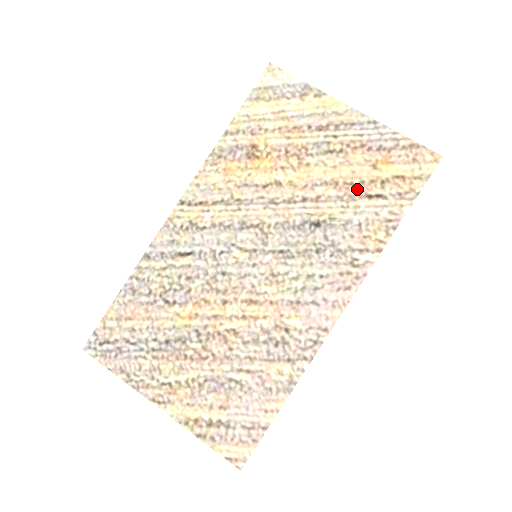
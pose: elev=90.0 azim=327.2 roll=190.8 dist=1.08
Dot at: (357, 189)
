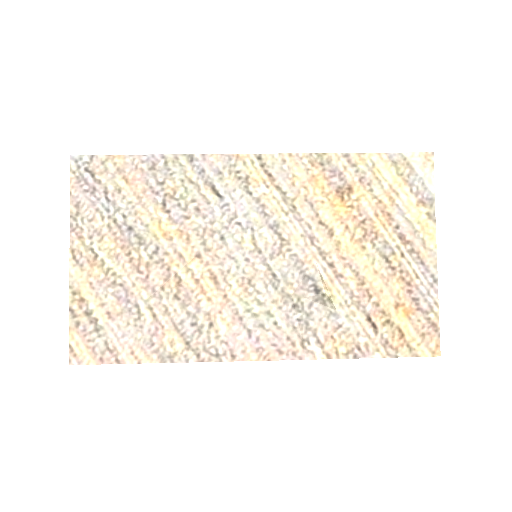
Dot at: (369, 304)
